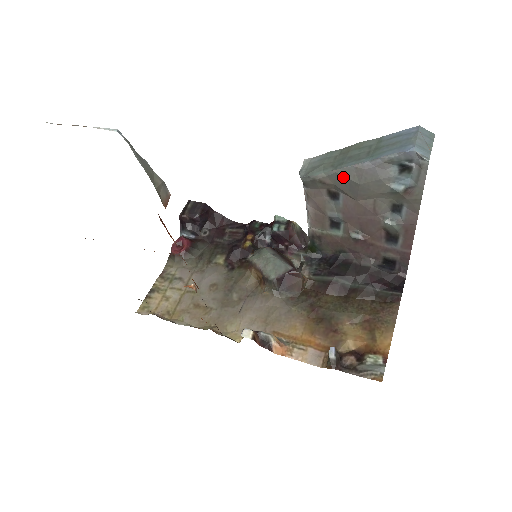
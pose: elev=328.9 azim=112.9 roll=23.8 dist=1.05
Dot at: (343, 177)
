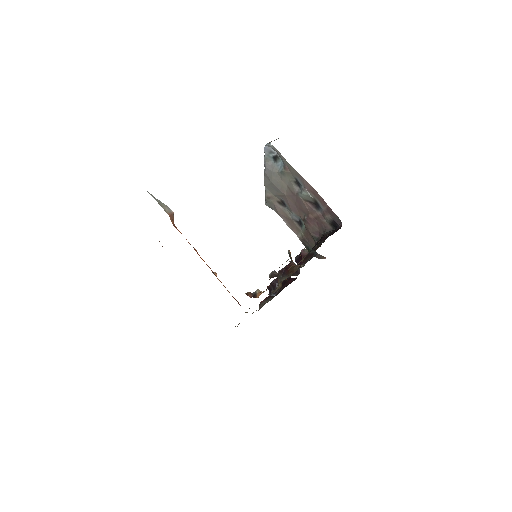
Dot at: (268, 186)
